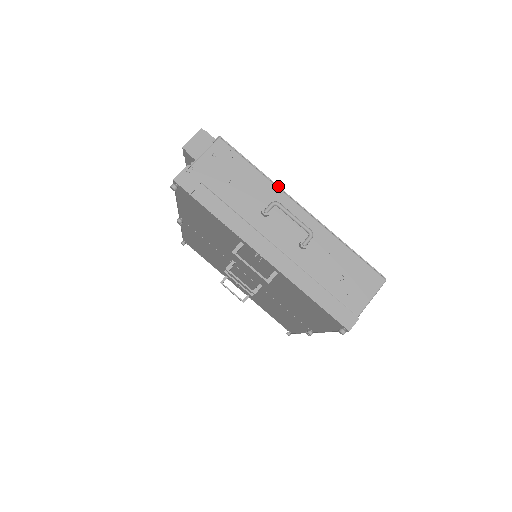
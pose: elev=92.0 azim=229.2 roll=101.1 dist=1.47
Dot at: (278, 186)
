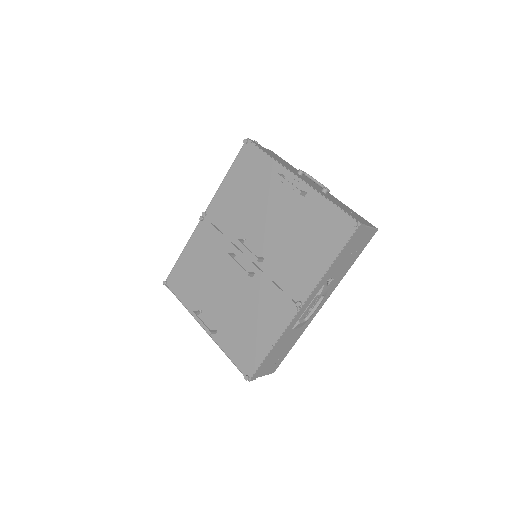
Dot at: occluded
